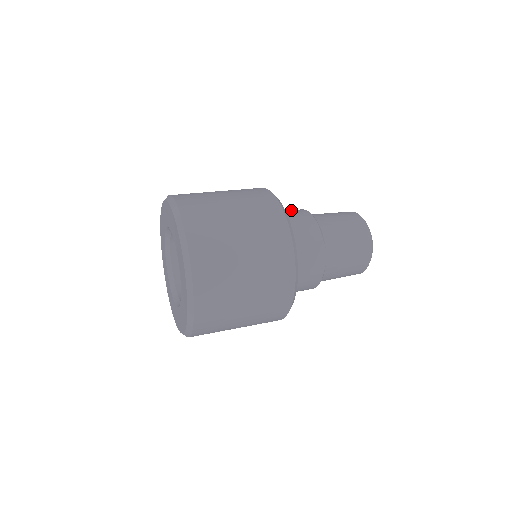
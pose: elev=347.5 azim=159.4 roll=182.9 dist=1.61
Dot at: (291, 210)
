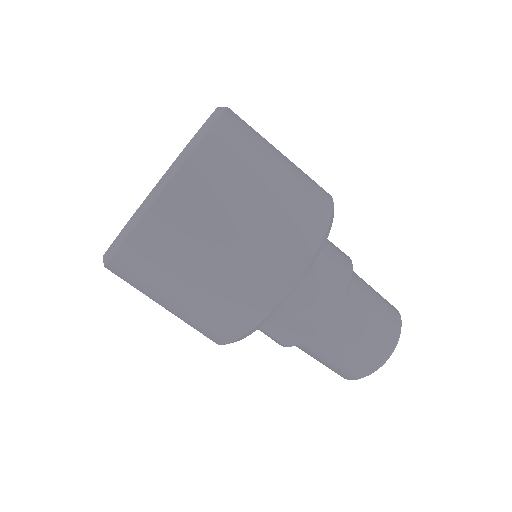
Dot at: (339, 260)
